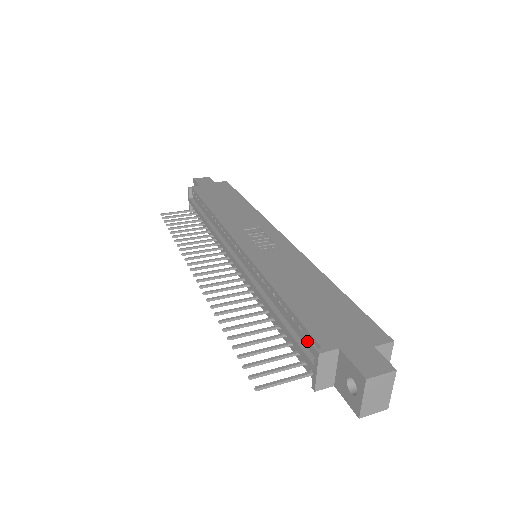
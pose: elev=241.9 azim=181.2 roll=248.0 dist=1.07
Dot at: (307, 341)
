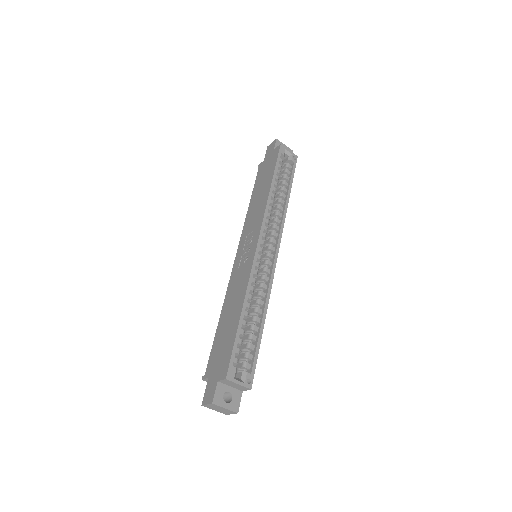
Dot at: occluded
